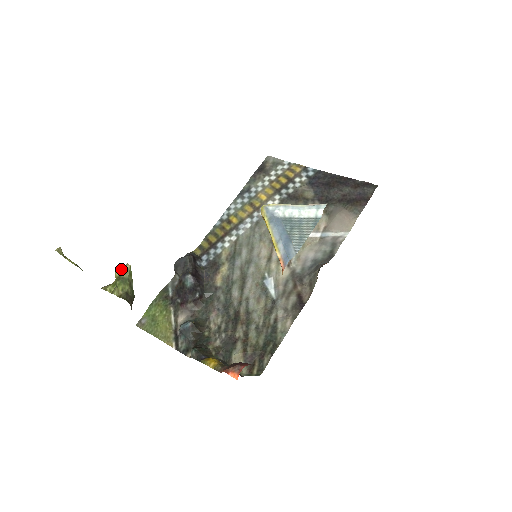
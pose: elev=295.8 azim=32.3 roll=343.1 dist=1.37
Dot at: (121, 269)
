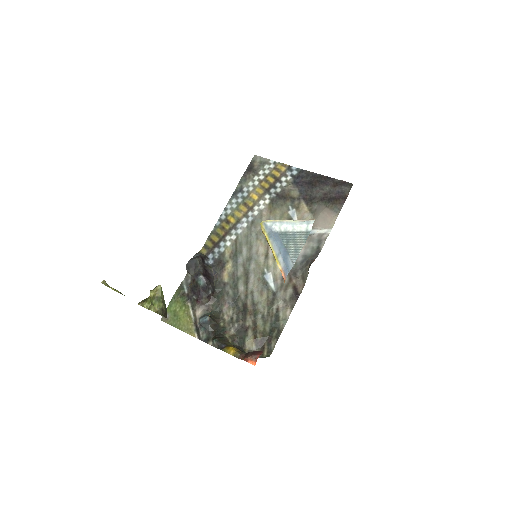
Dot at: (154, 289)
